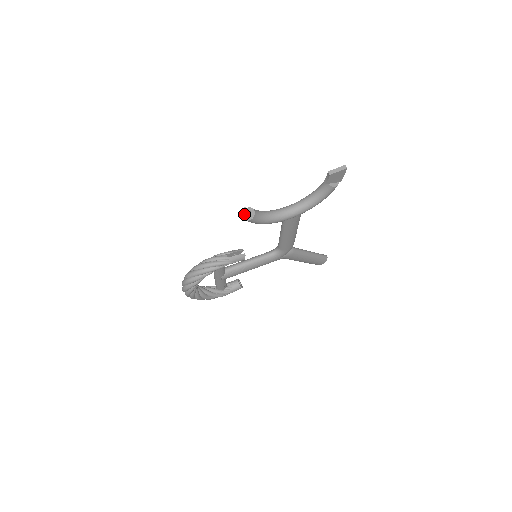
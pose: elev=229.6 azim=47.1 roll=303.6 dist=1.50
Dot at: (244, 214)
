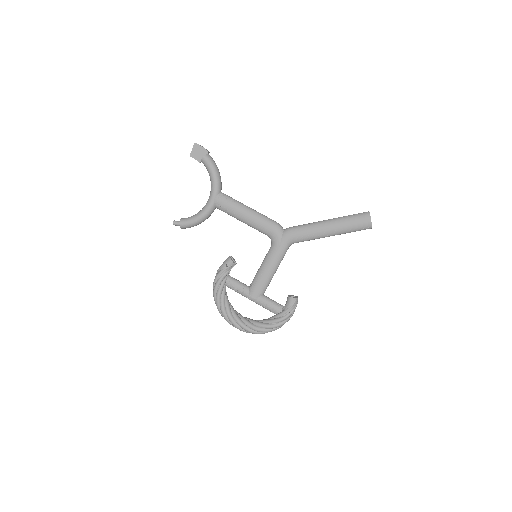
Dot at: (175, 225)
